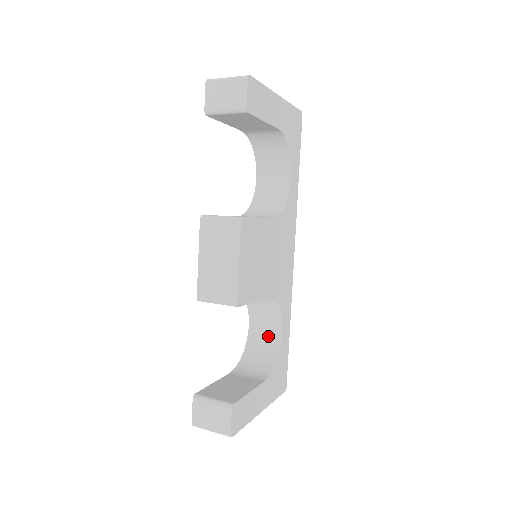
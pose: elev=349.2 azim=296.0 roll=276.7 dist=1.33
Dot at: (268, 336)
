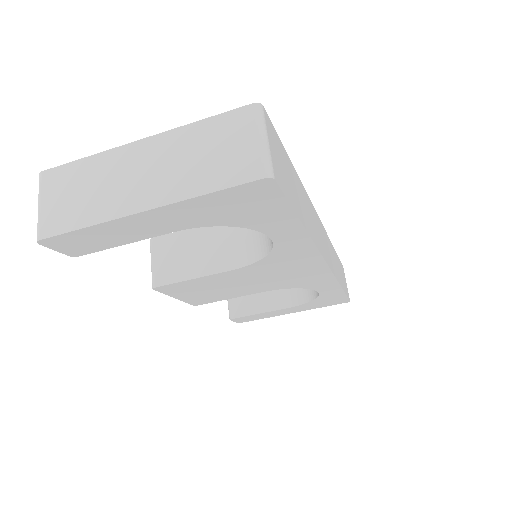
Dot at: occluded
